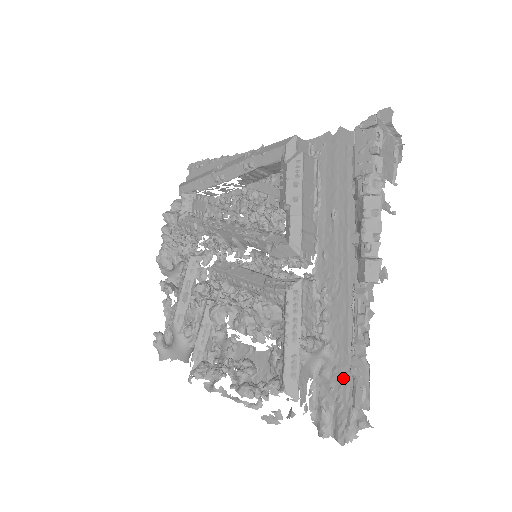
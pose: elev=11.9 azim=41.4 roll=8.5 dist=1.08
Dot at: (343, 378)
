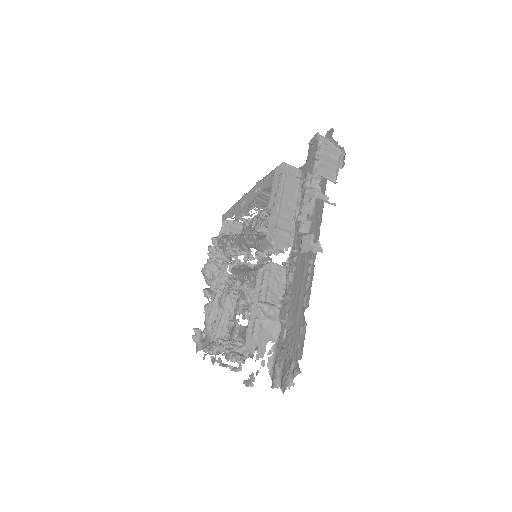
Dot at: (291, 338)
